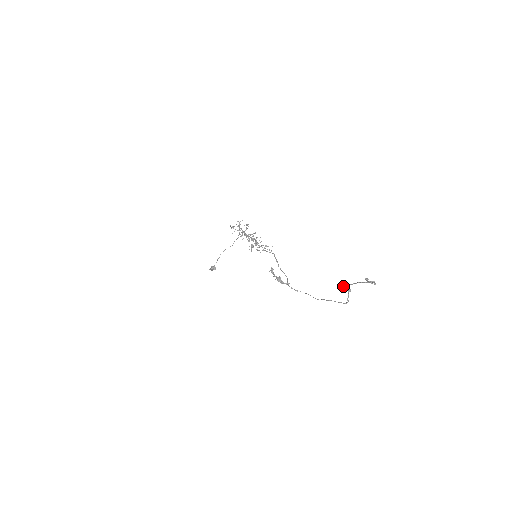
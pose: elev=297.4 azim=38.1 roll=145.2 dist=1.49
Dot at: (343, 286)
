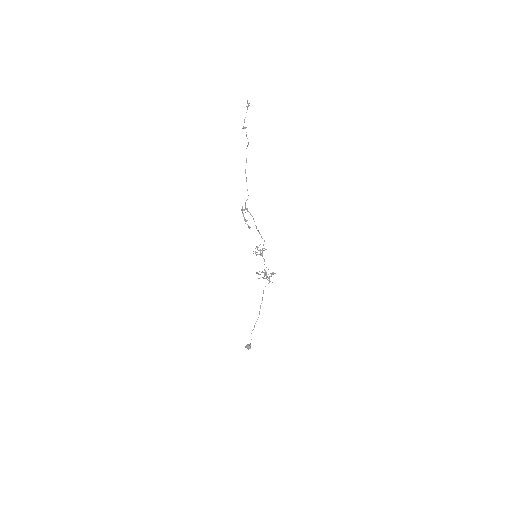
Dot at: (243, 128)
